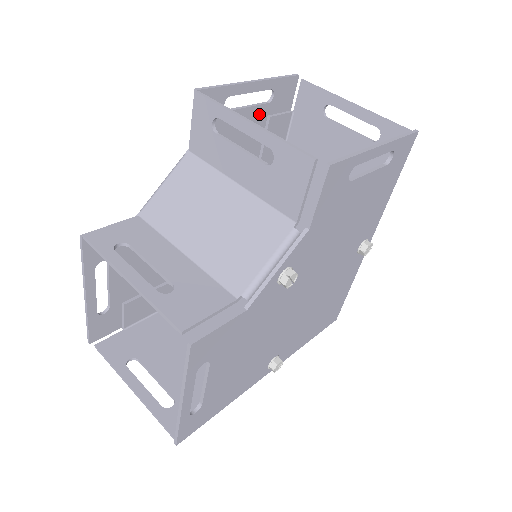
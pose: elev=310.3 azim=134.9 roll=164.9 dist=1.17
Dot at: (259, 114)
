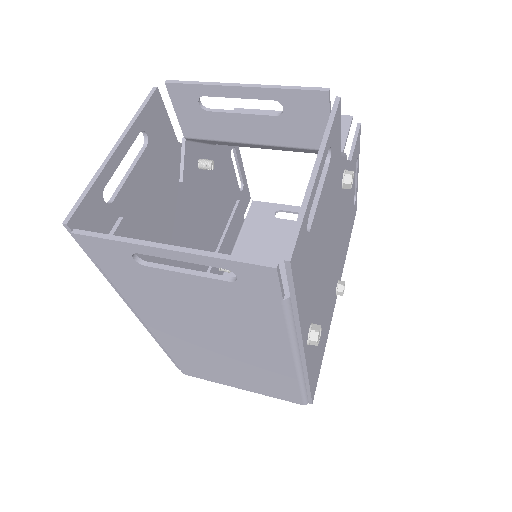
Dot at: (235, 190)
